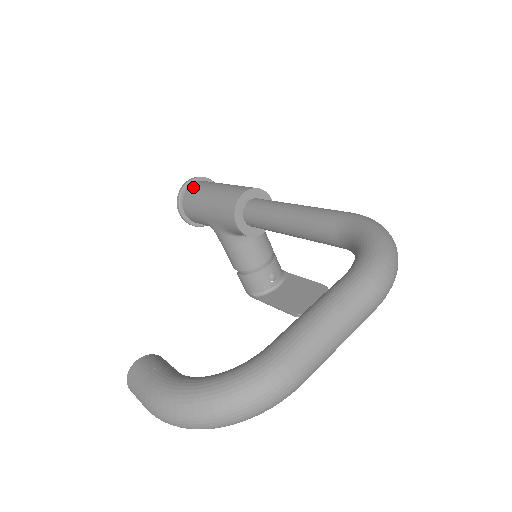
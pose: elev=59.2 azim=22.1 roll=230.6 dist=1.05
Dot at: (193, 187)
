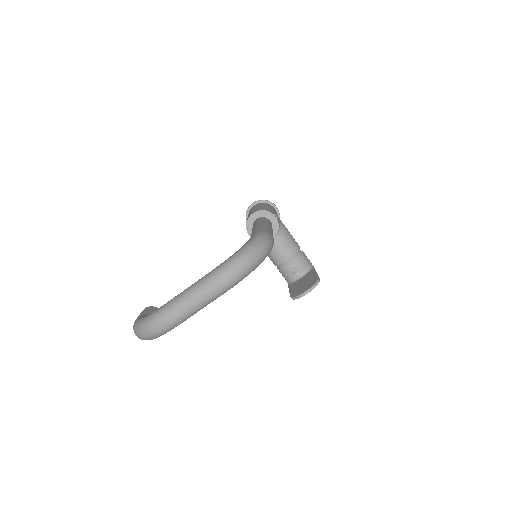
Dot at: (251, 208)
